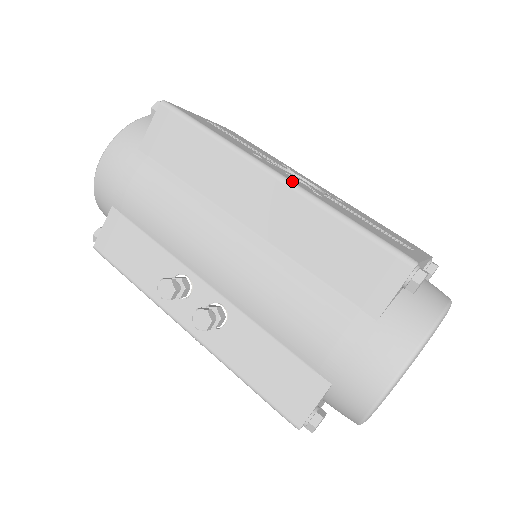
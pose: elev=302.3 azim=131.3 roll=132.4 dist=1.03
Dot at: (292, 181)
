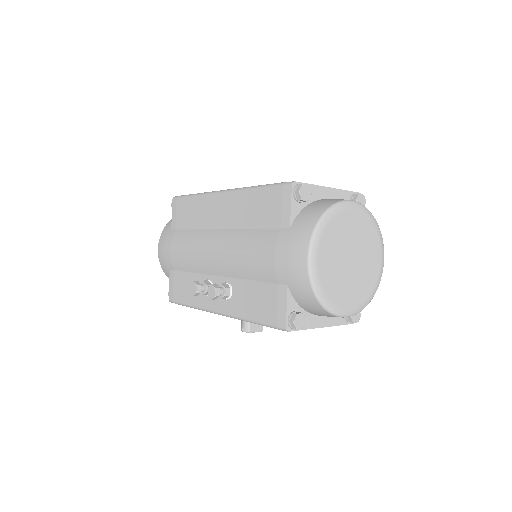
Dot at: (232, 189)
